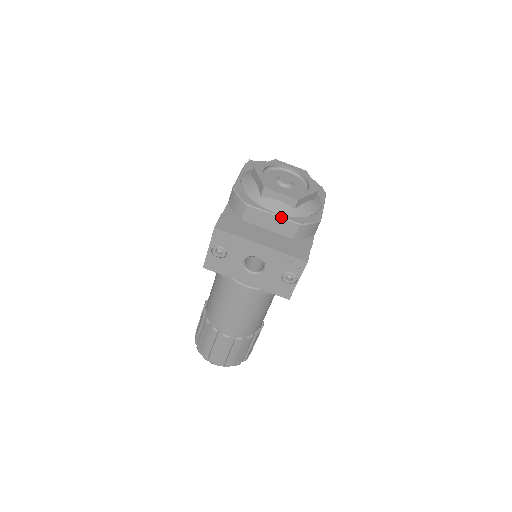
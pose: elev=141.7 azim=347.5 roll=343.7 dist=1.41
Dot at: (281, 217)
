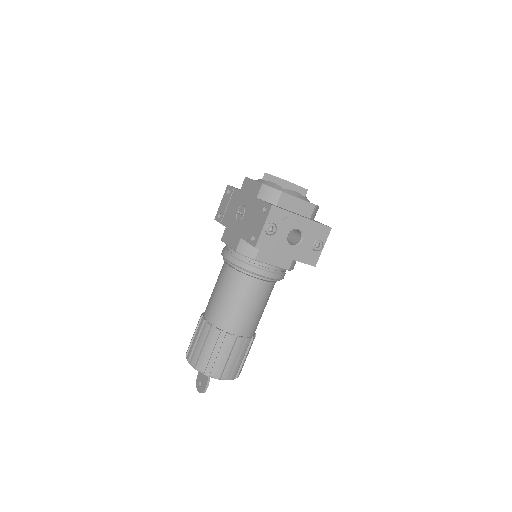
Dot at: (304, 200)
